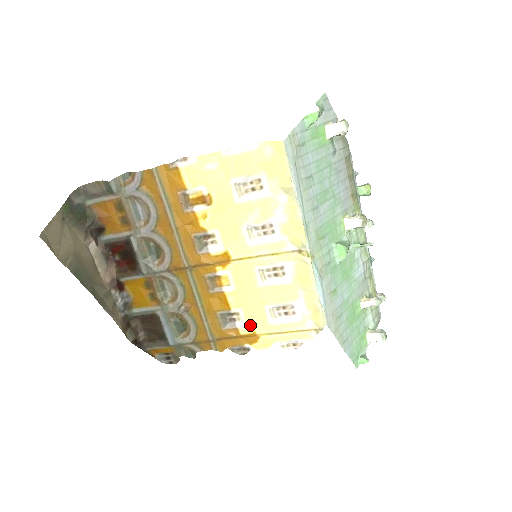
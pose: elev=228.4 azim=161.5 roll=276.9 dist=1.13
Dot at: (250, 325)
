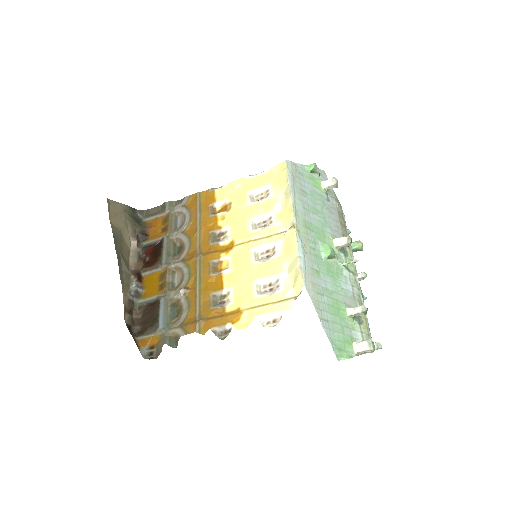
Dot at: (237, 302)
